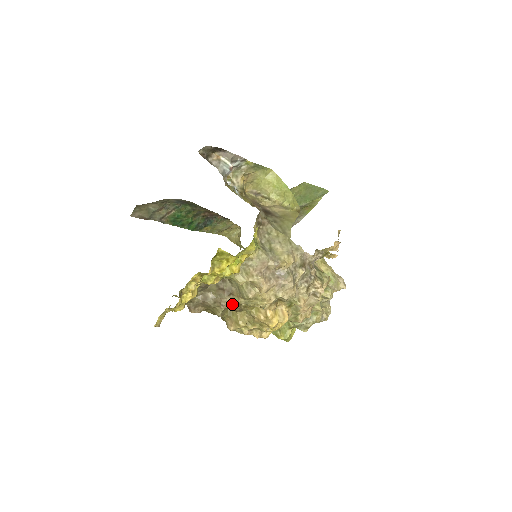
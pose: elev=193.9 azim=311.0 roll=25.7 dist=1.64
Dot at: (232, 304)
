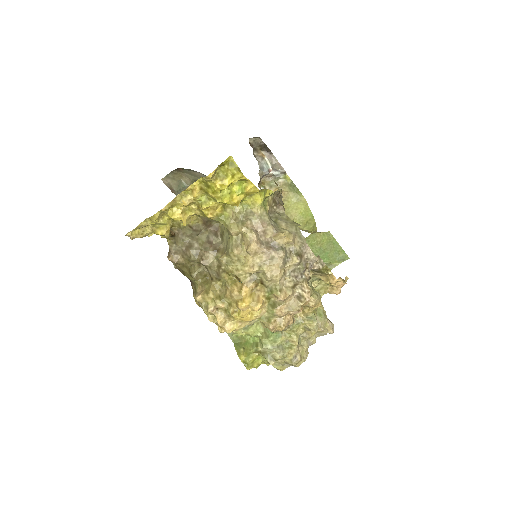
Dot at: (212, 264)
